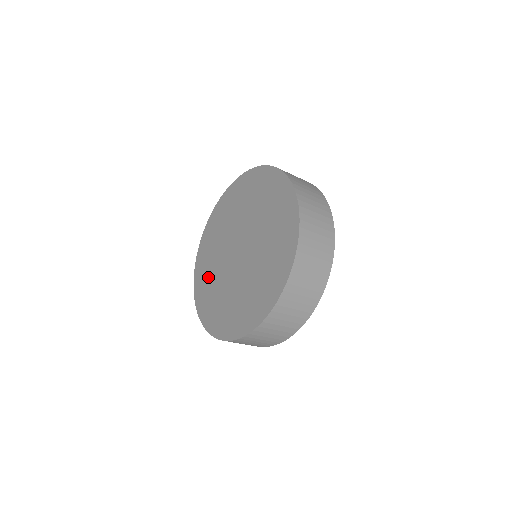
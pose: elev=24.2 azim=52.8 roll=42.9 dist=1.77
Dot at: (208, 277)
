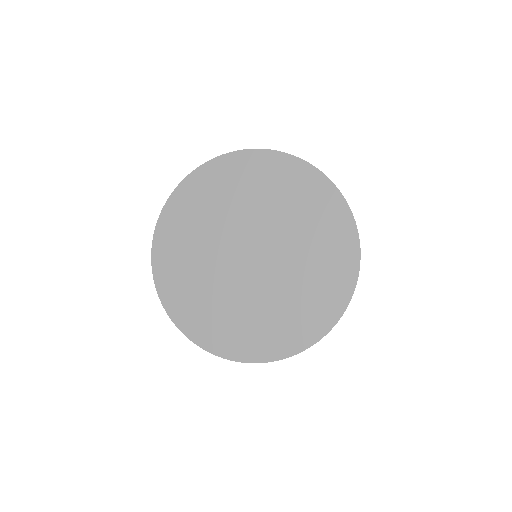
Dot at: (209, 309)
